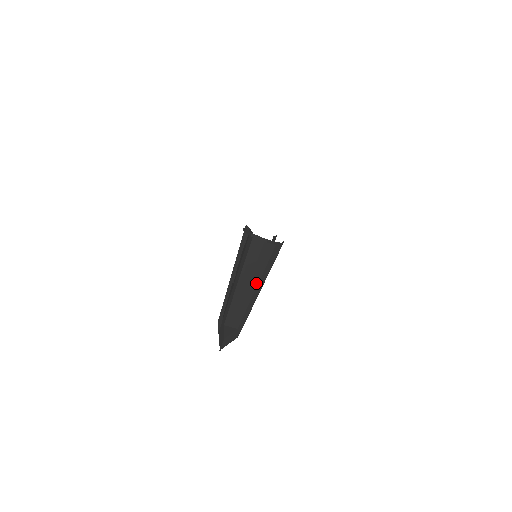
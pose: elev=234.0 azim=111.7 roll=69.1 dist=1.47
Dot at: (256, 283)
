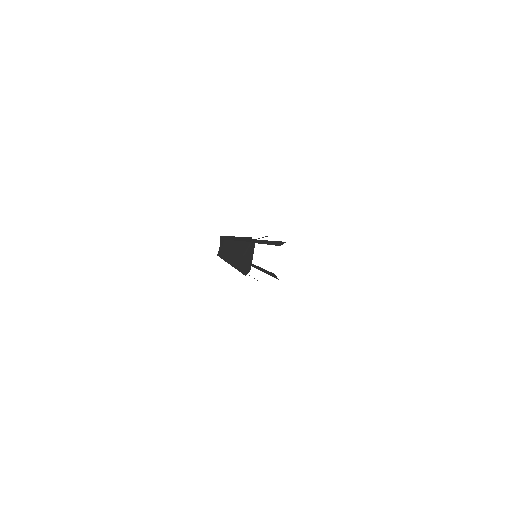
Dot at: occluded
